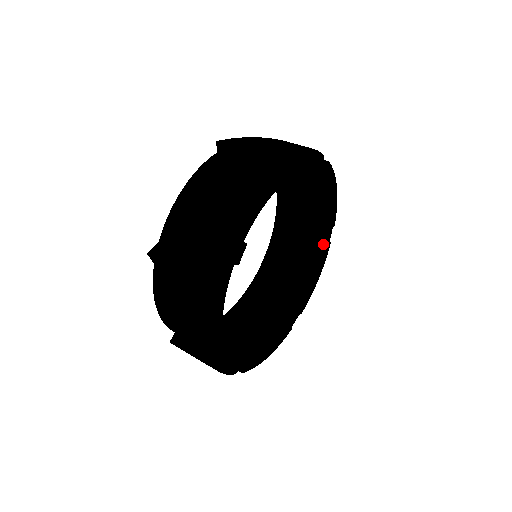
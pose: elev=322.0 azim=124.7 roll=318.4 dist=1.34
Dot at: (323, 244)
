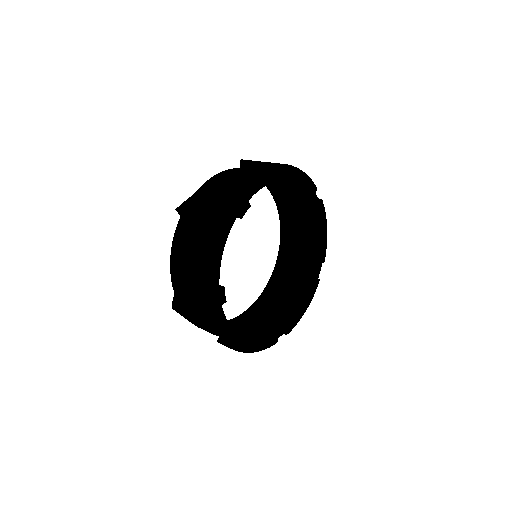
Dot at: (313, 276)
